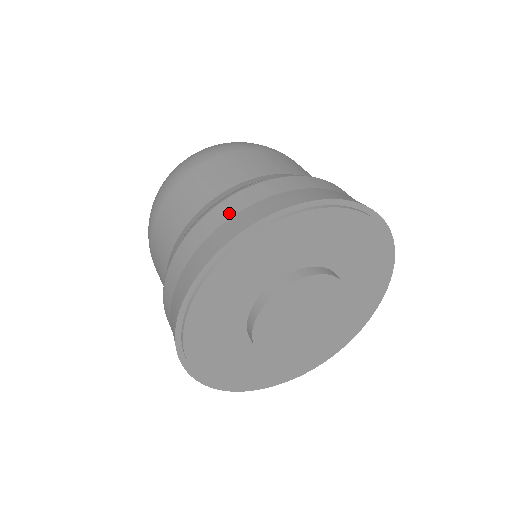
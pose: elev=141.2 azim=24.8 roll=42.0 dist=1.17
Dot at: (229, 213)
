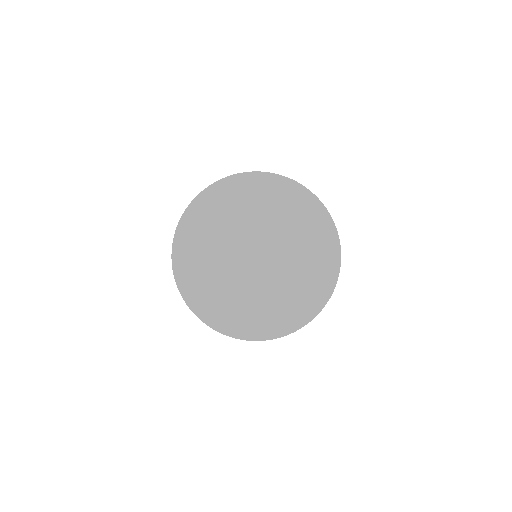
Dot at: occluded
